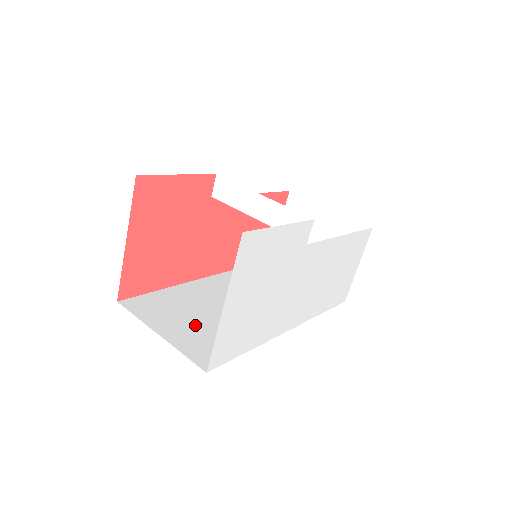
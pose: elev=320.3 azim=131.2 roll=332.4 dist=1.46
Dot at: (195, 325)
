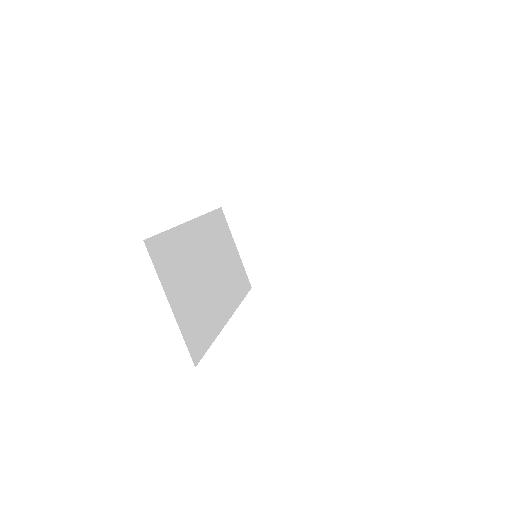
Dot at: (188, 297)
